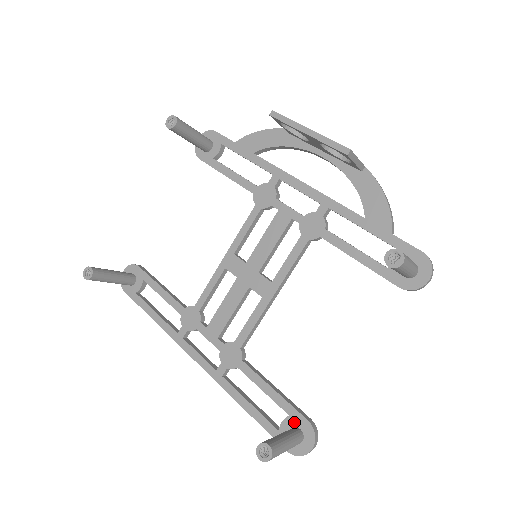
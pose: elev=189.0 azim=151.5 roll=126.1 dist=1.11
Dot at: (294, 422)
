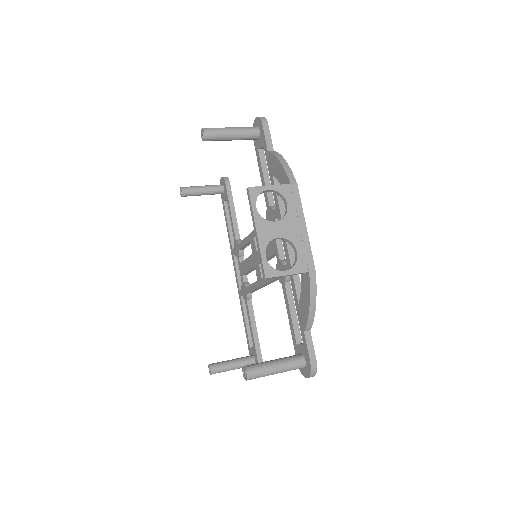
Dot at: (254, 354)
